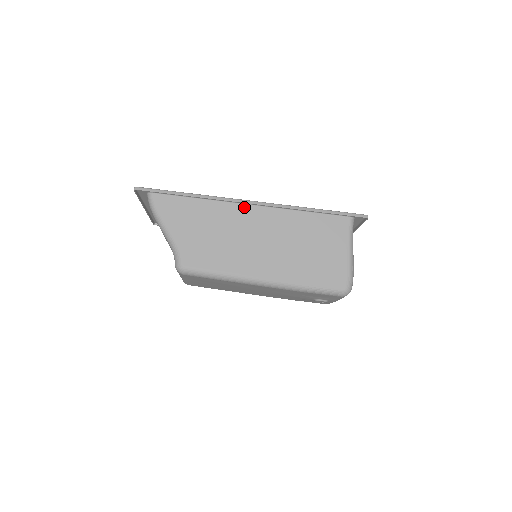
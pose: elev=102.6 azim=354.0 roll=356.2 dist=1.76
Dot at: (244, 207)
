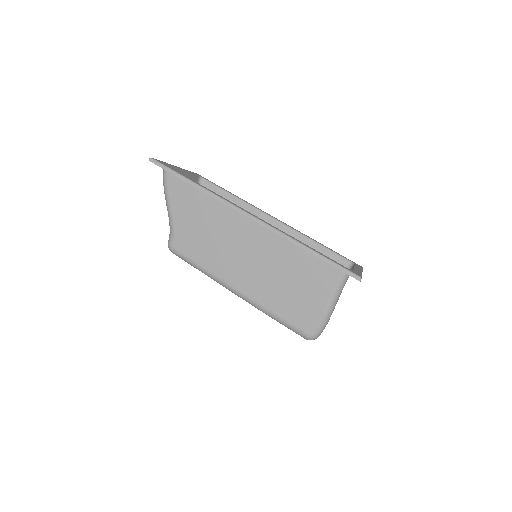
Dot at: occluded
